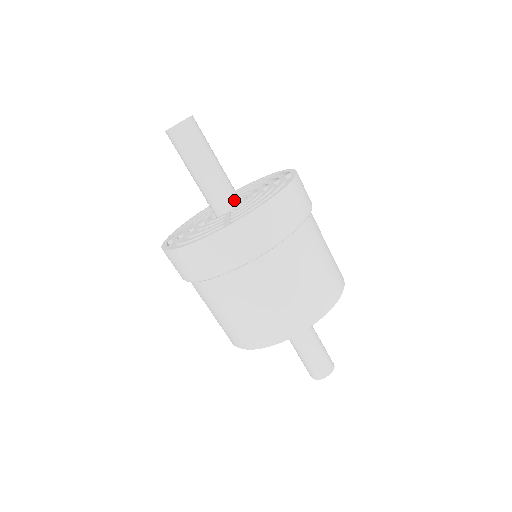
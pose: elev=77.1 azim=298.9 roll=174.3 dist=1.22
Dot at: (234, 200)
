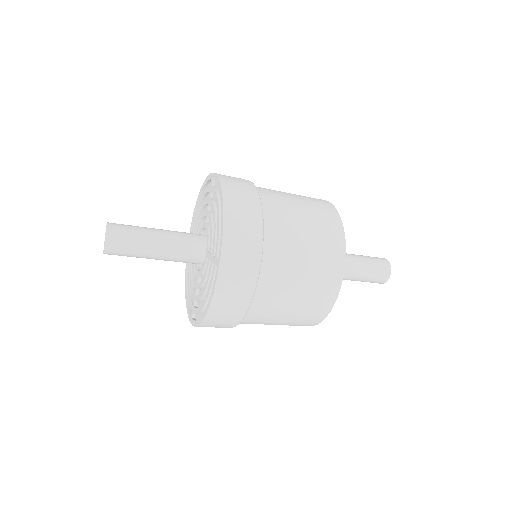
Dot at: (200, 240)
